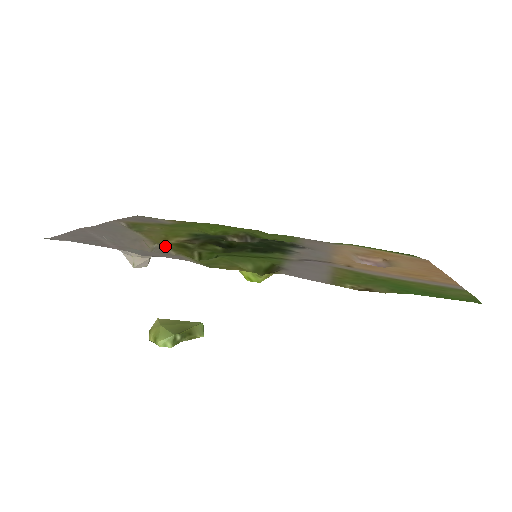
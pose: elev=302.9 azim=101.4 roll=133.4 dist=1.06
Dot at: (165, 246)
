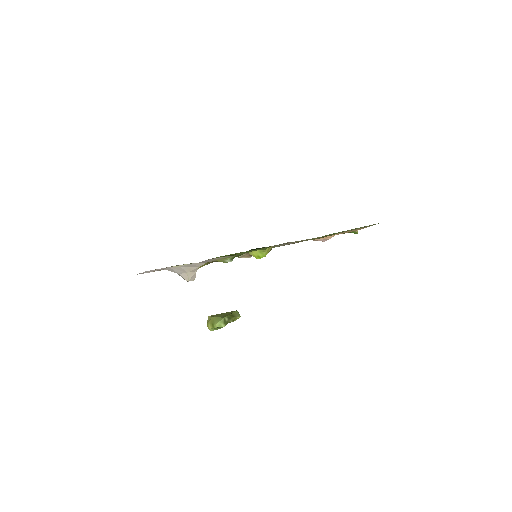
Dot at: occluded
